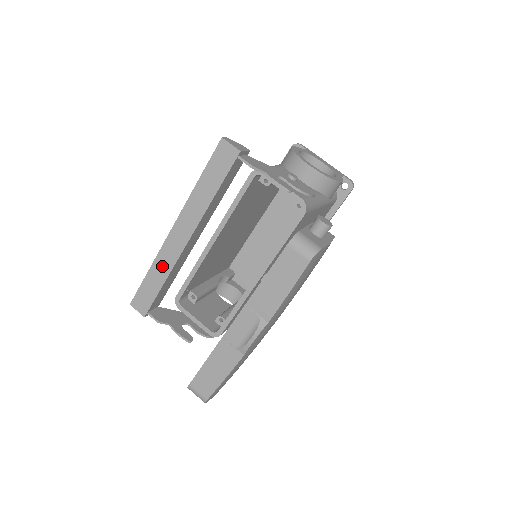
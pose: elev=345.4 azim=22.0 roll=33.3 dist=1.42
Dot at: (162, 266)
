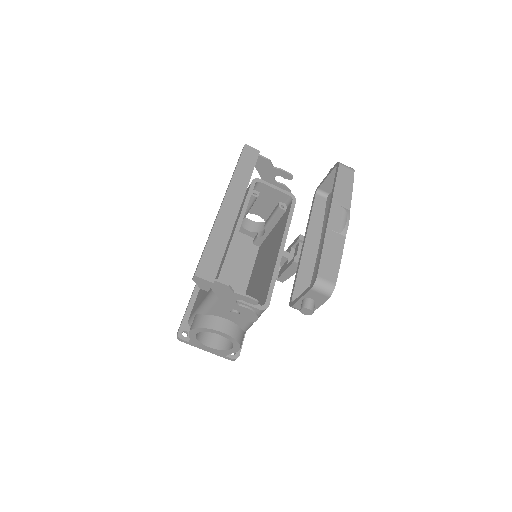
Dot at: (221, 232)
